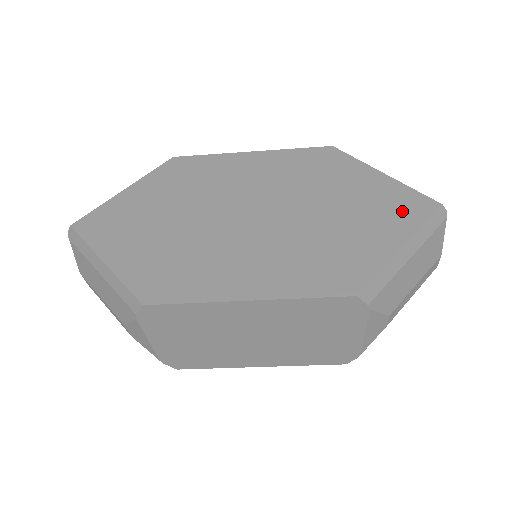
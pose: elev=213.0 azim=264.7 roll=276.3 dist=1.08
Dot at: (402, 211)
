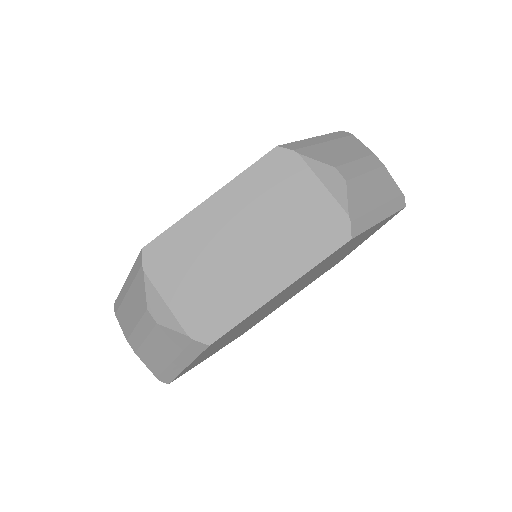
Dot at: occluded
